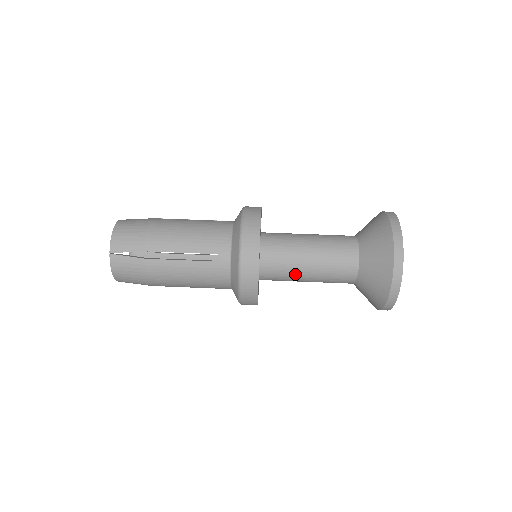
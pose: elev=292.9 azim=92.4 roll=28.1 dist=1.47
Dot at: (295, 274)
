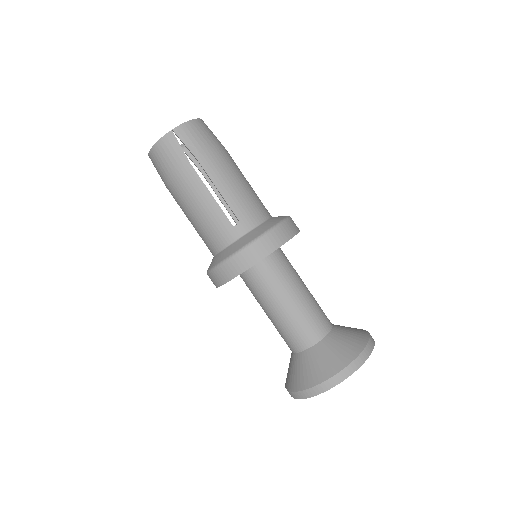
Dot at: (268, 299)
